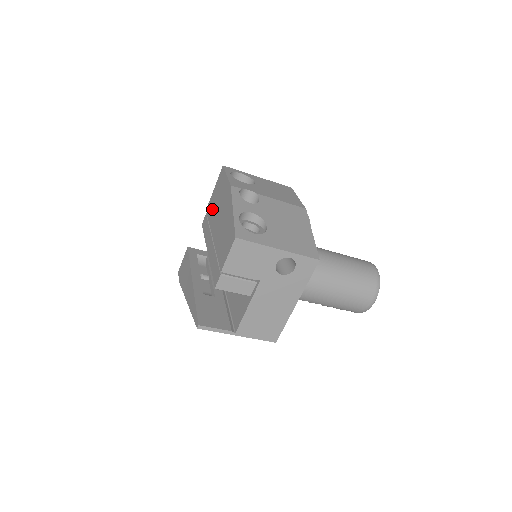
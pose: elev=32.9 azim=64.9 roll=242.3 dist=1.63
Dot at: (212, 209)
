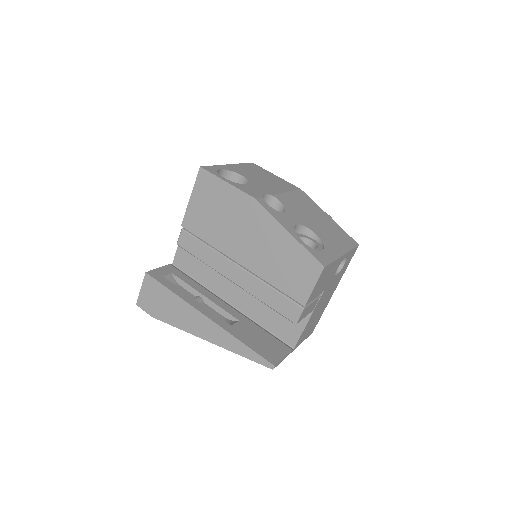
Dot at: (207, 226)
